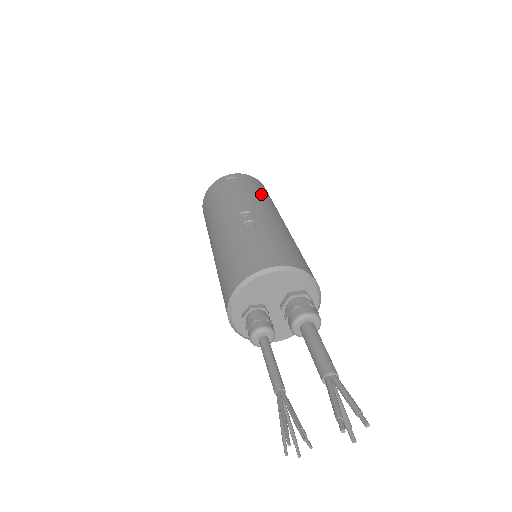
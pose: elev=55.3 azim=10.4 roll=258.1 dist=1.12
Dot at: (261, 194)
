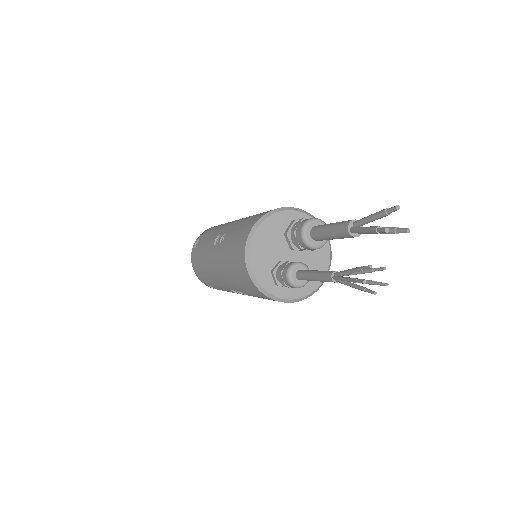
Dot at: (220, 225)
